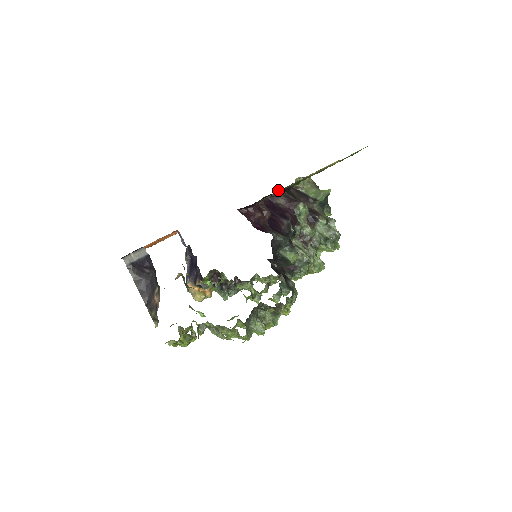
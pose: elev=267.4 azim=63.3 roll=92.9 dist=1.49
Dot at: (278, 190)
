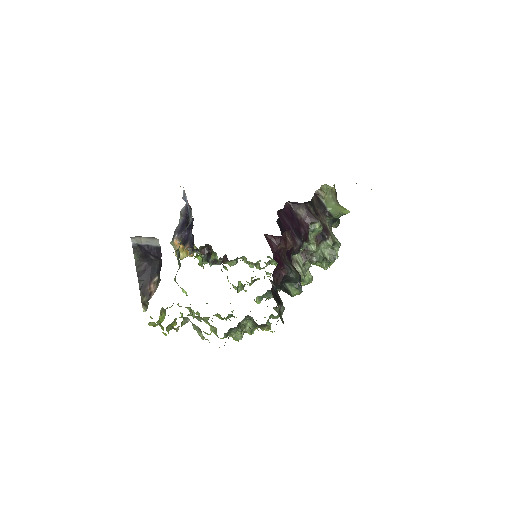
Dot at: occluded
